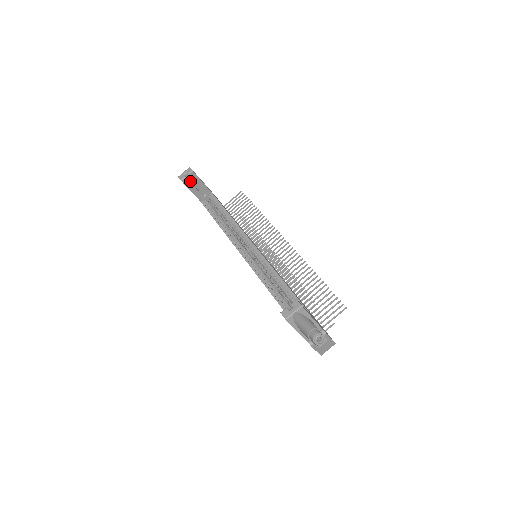
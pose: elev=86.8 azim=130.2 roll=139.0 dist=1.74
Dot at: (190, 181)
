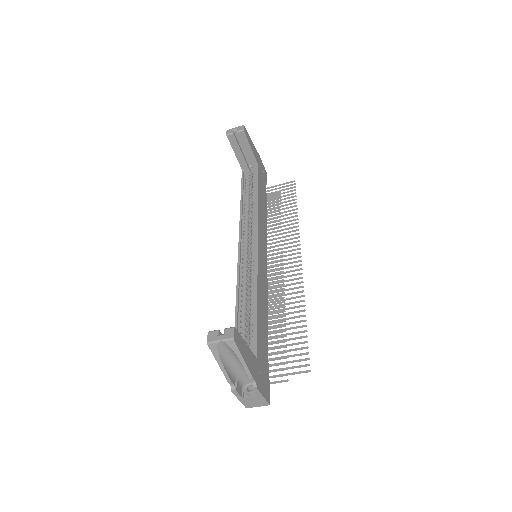
Dot at: (238, 141)
